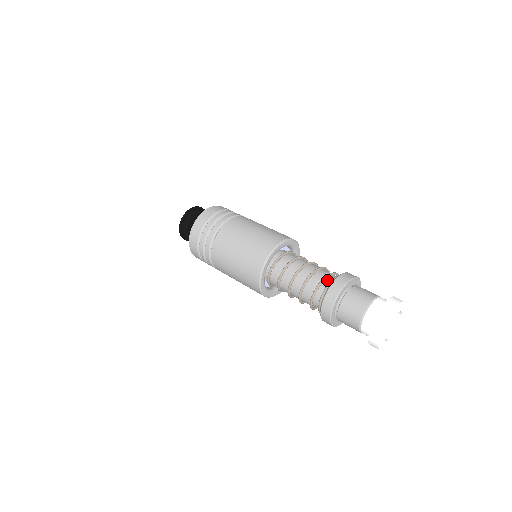
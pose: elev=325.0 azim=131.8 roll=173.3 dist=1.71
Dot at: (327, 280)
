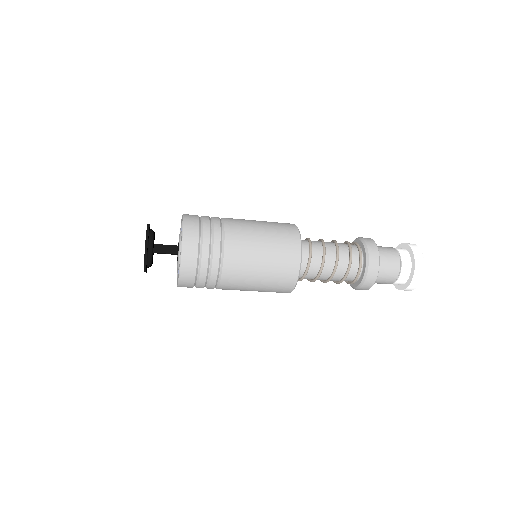
Dot at: occluded
